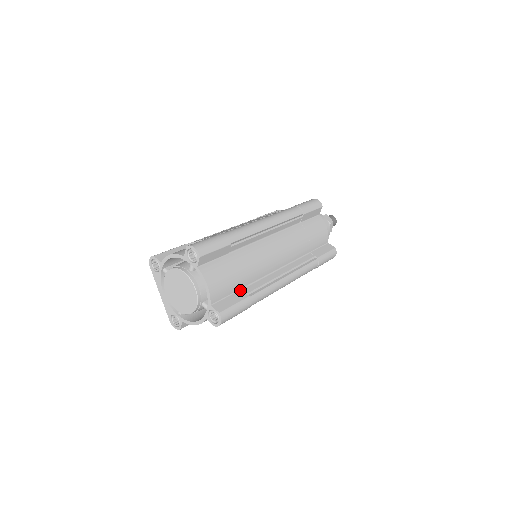
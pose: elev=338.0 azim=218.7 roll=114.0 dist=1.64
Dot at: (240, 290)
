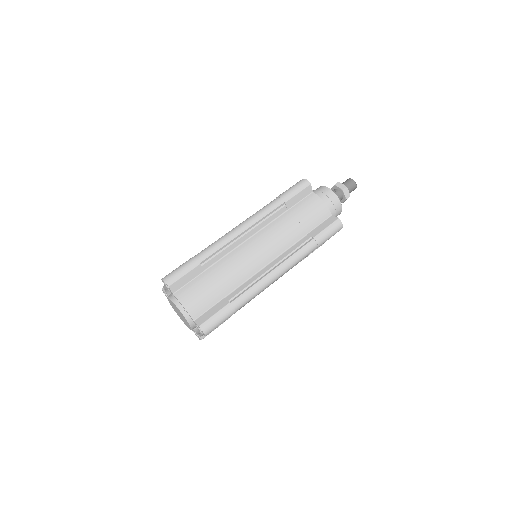
Dot at: (223, 299)
